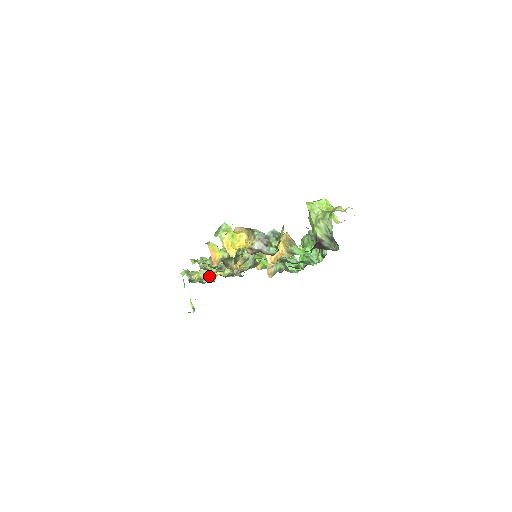
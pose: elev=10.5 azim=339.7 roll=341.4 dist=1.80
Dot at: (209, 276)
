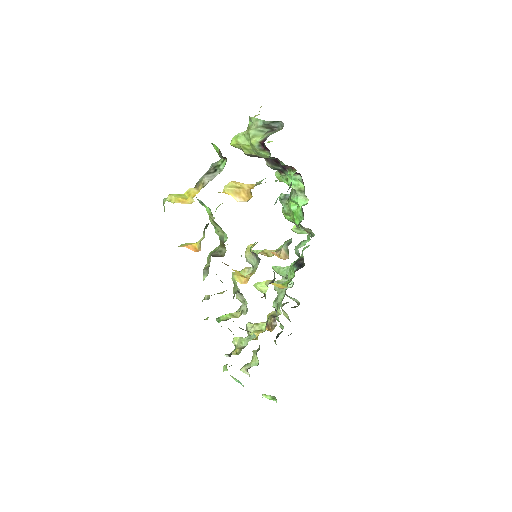
Dot at: (247, 339)
